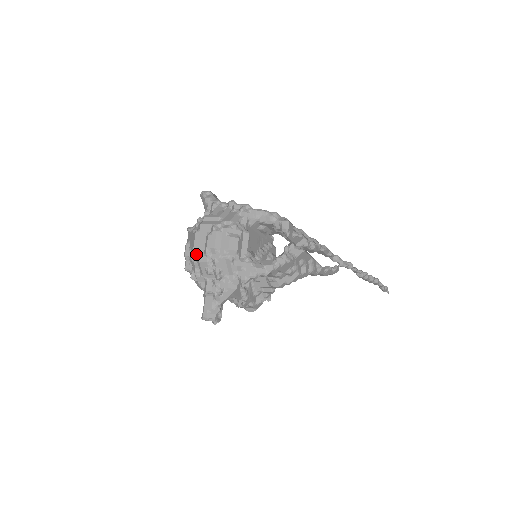
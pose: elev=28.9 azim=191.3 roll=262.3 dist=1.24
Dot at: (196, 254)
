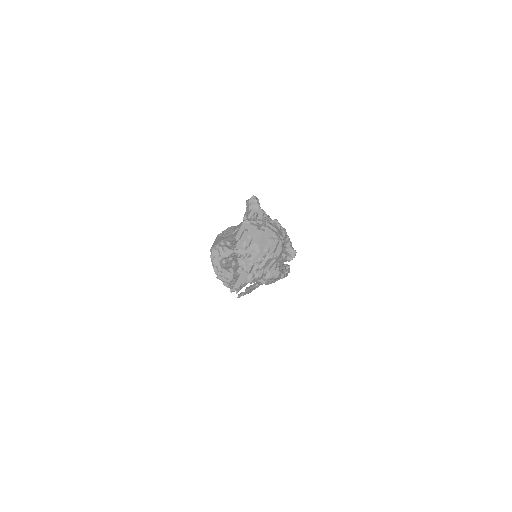
Dot at: (259, 246)
